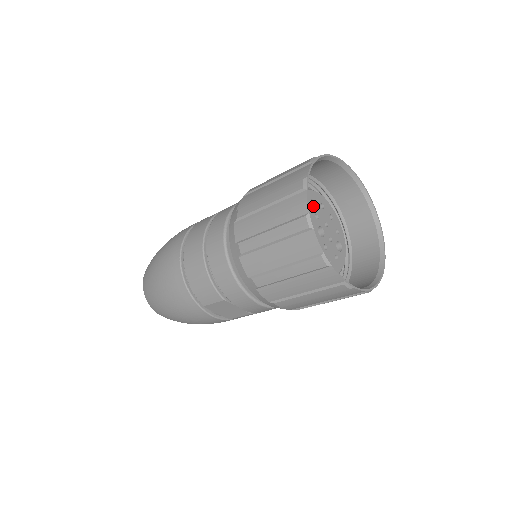
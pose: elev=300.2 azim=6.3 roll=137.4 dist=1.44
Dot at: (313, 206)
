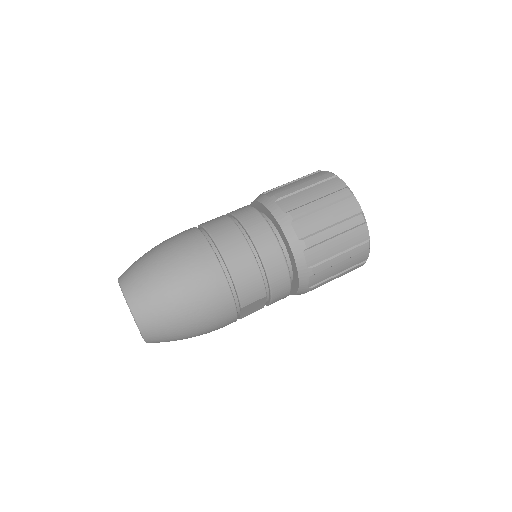
Dot at: occluded
